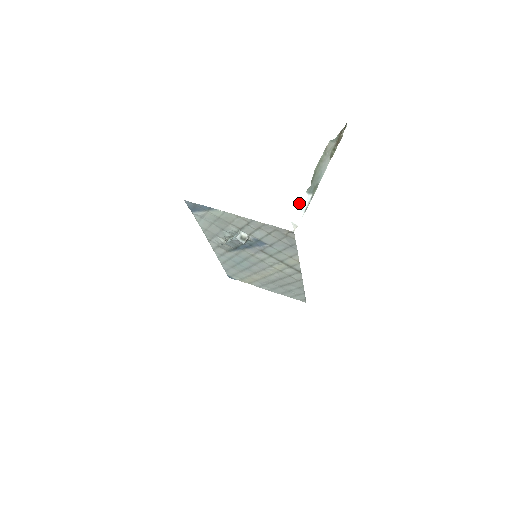
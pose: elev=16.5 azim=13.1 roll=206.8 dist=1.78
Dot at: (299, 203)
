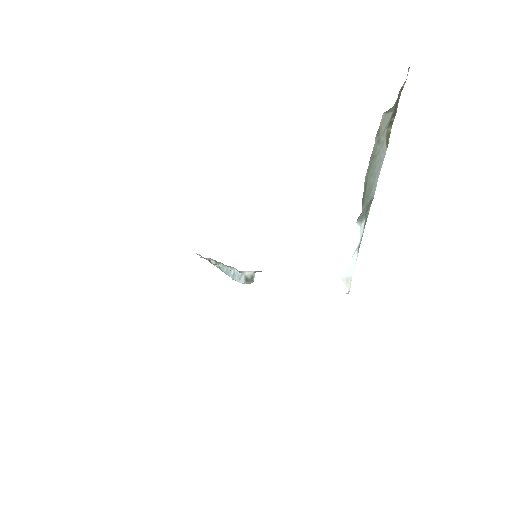
Dot at: occluded
